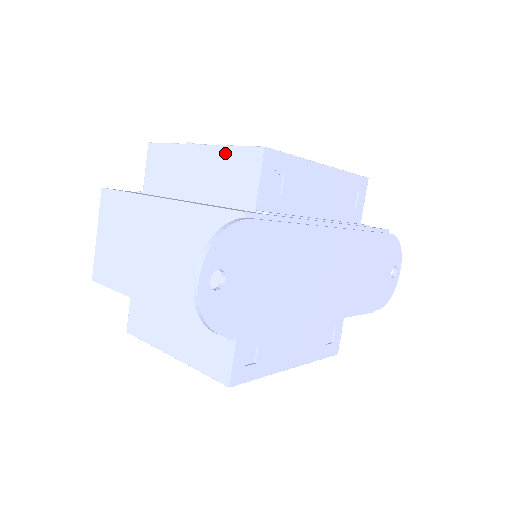
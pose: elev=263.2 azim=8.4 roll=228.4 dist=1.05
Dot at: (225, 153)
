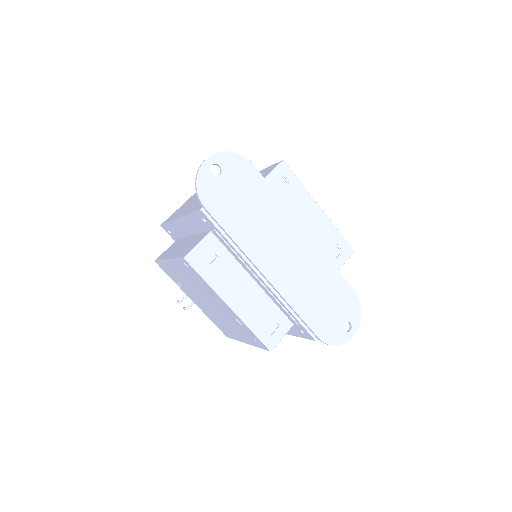
Dot at: (266, 169)
